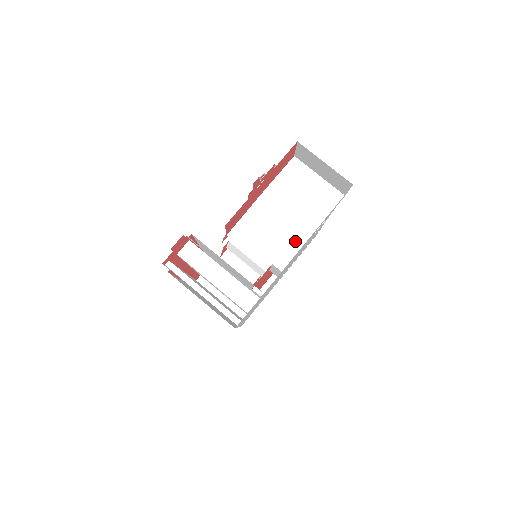
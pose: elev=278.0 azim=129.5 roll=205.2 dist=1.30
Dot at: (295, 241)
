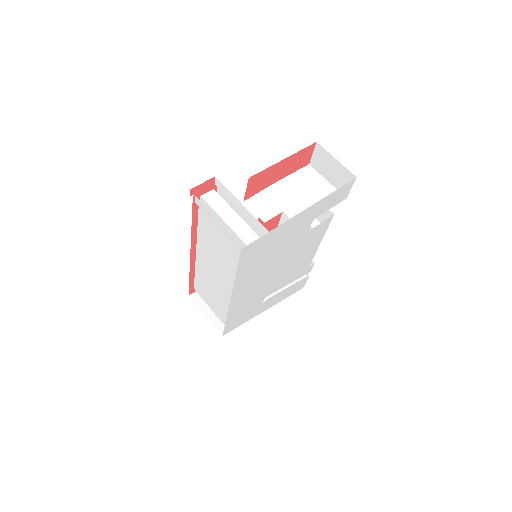
Dot at: occluded
